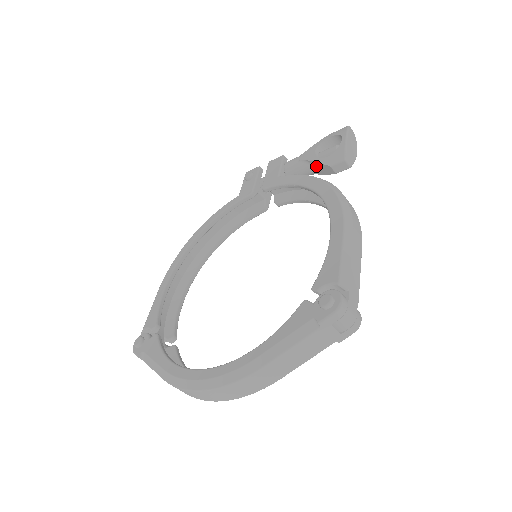
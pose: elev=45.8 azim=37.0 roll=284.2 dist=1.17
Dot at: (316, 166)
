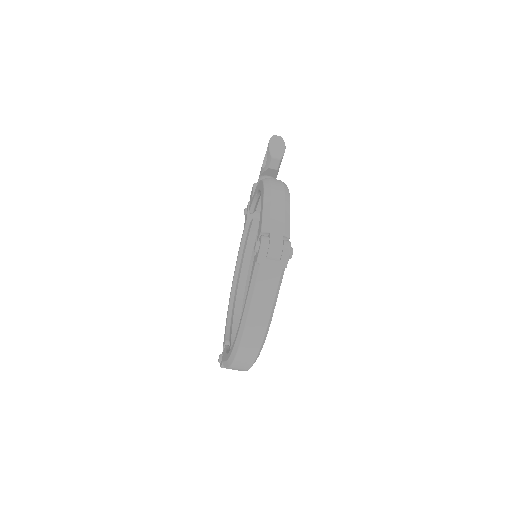
Dot at: (267, 175)
